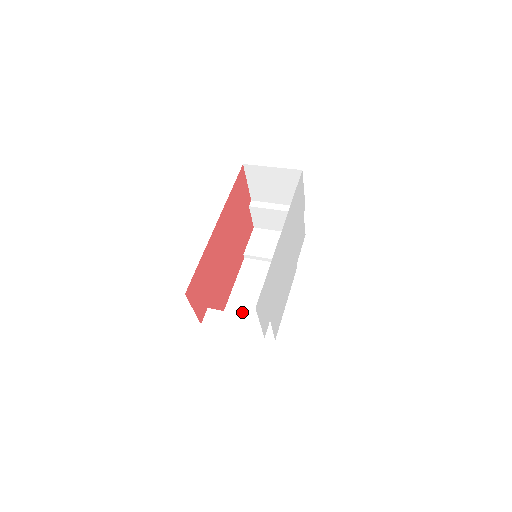
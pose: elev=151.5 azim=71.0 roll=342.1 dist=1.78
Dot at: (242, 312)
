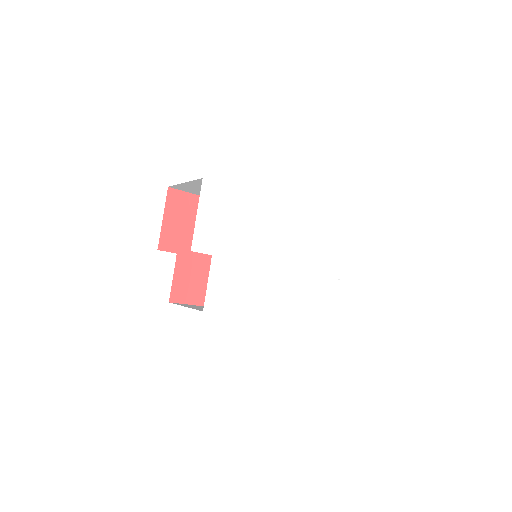
Dot at: (203, 307)
